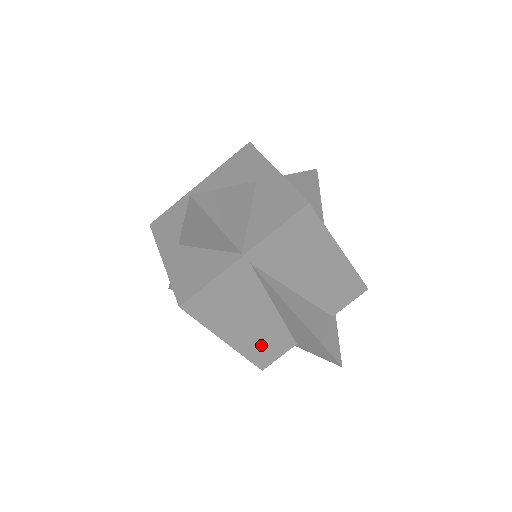
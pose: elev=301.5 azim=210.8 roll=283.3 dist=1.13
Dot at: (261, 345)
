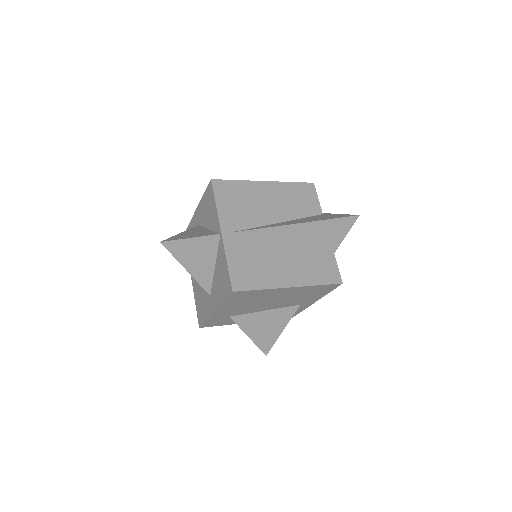
Dot at: (314, 269)
